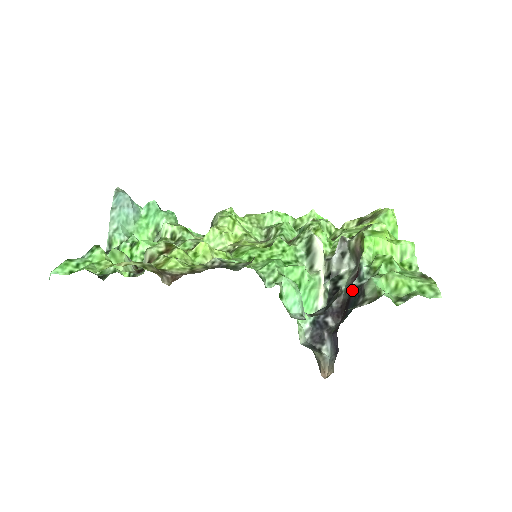
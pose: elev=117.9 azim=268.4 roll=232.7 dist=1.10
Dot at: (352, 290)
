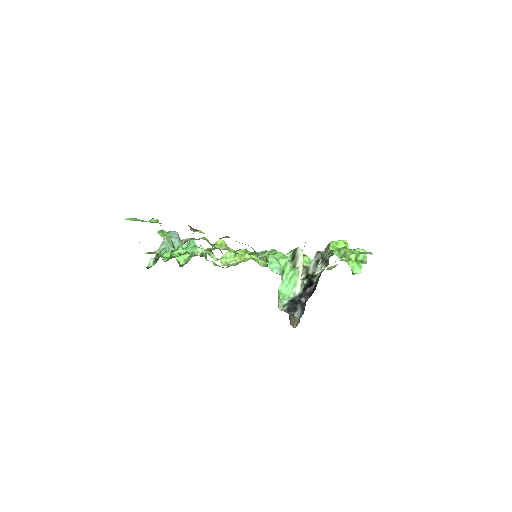
Dot at: occluded
